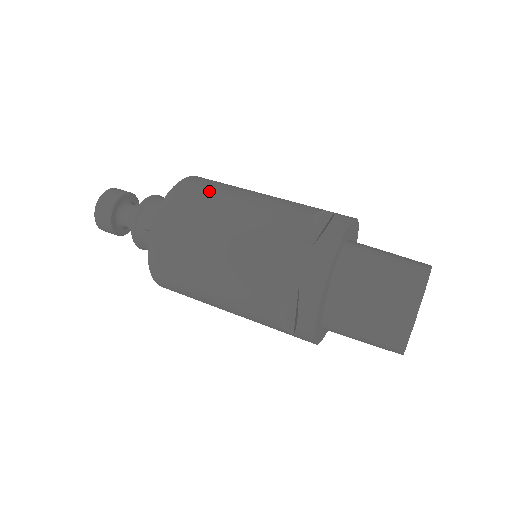
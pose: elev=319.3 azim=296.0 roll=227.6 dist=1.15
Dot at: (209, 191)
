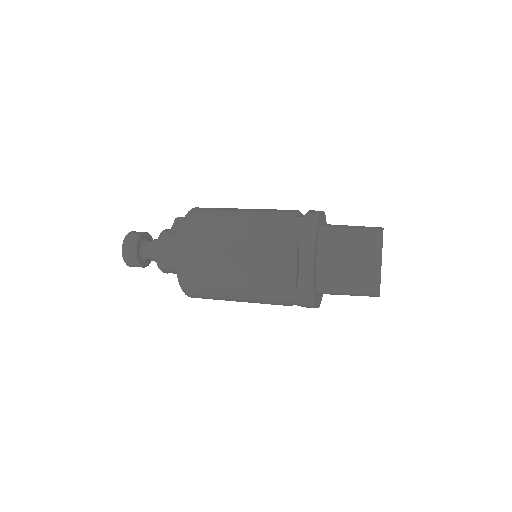
Dot at: (220, 208)
